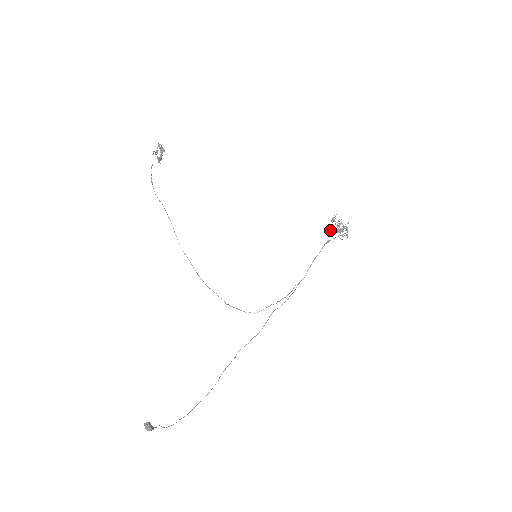
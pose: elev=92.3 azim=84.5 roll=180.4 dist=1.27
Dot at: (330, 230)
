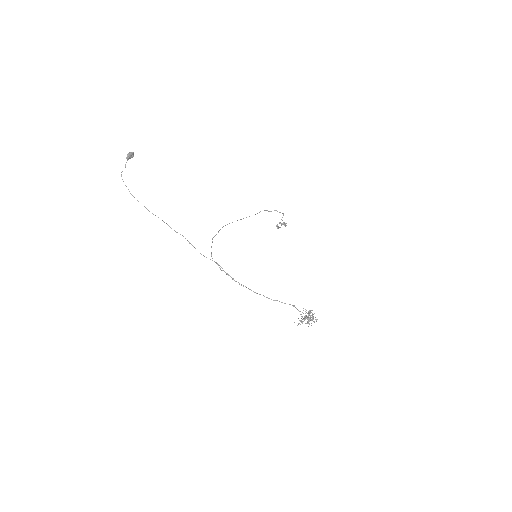
Dot at: occluded
